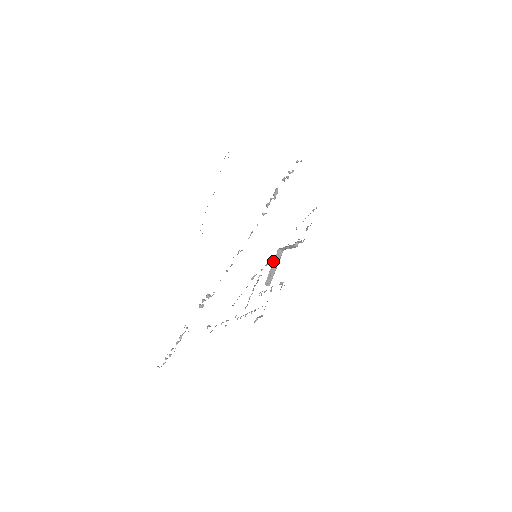
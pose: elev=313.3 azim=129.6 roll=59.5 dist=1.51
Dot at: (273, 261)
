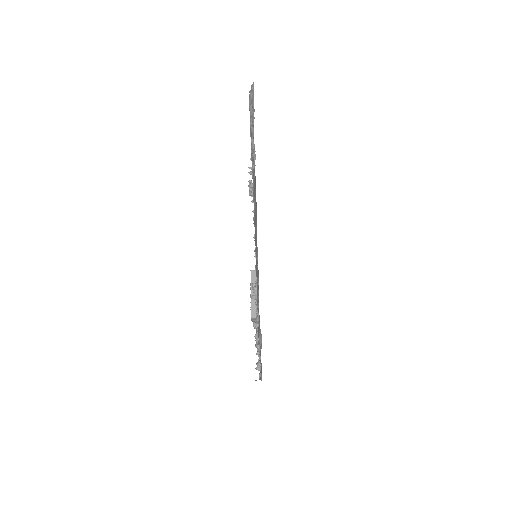
Dot at: occluded
